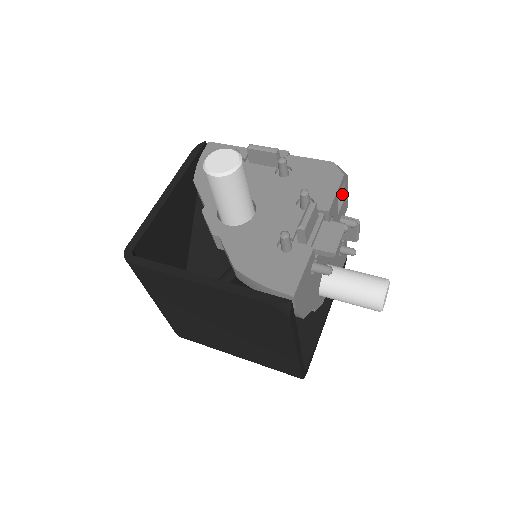
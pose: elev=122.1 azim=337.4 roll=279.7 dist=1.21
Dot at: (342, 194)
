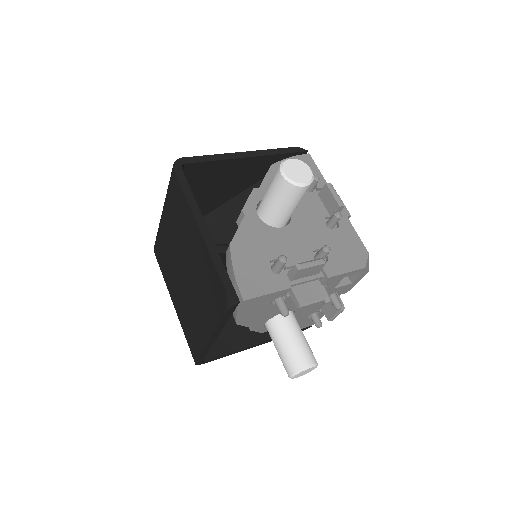
Dot at: (352, 279)
